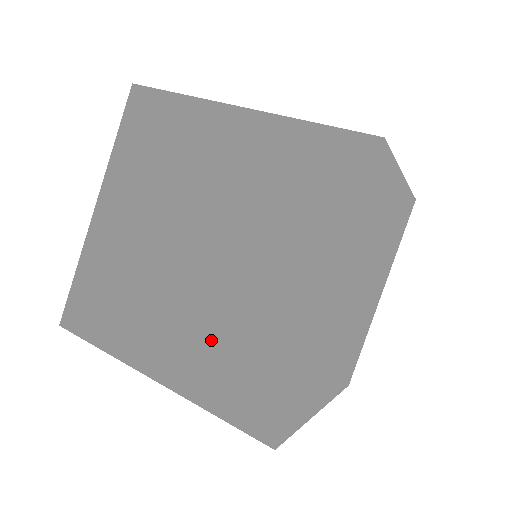
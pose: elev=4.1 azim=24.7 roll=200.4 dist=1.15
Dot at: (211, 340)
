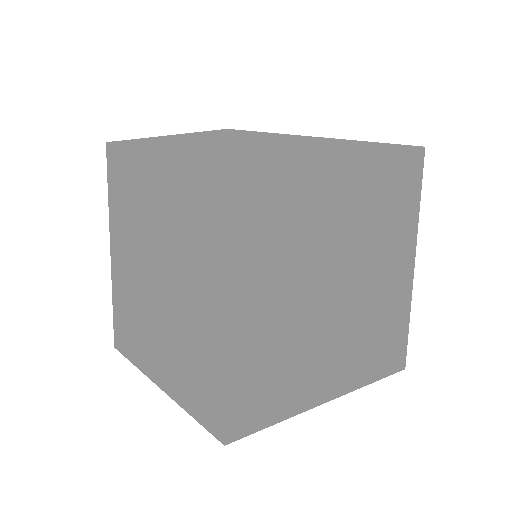
Dot at: (176, 348)
